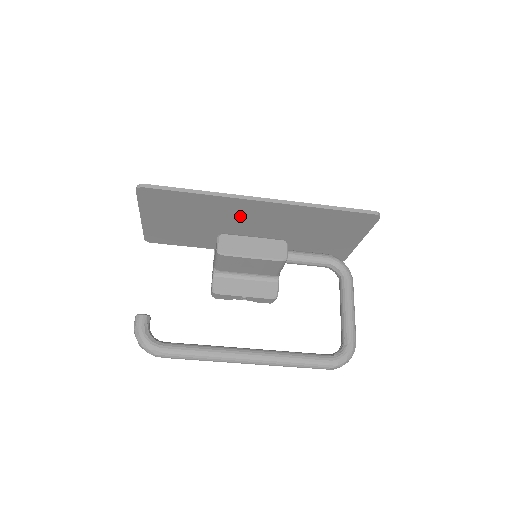
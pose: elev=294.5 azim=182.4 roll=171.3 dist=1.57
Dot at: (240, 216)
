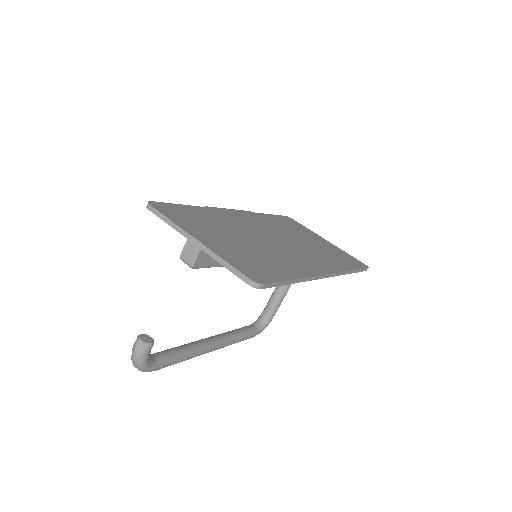
Dot at: occluded
